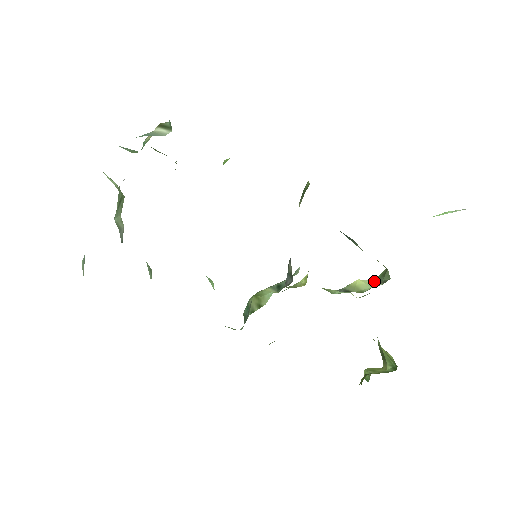
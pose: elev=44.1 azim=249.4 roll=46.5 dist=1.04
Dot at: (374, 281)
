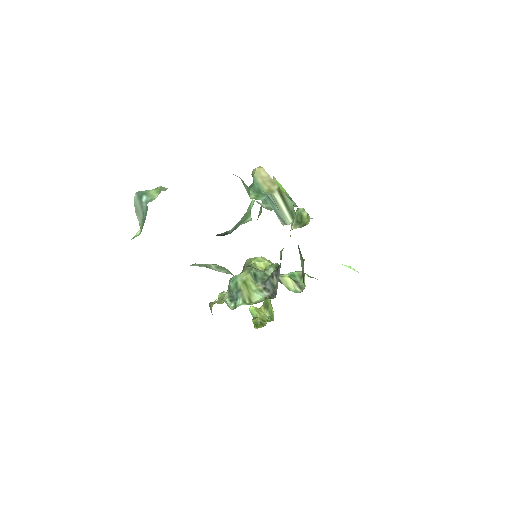
Dot at: (297, 284)
